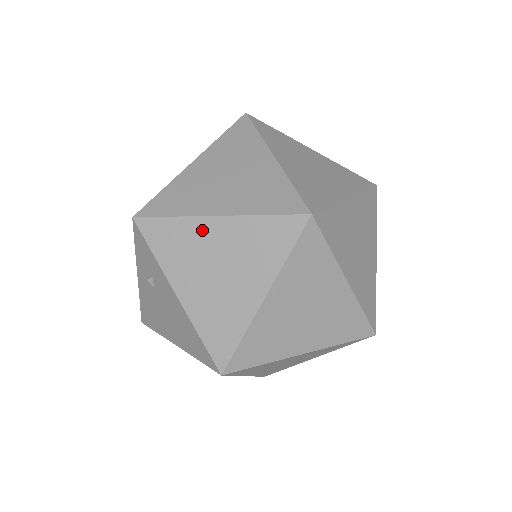
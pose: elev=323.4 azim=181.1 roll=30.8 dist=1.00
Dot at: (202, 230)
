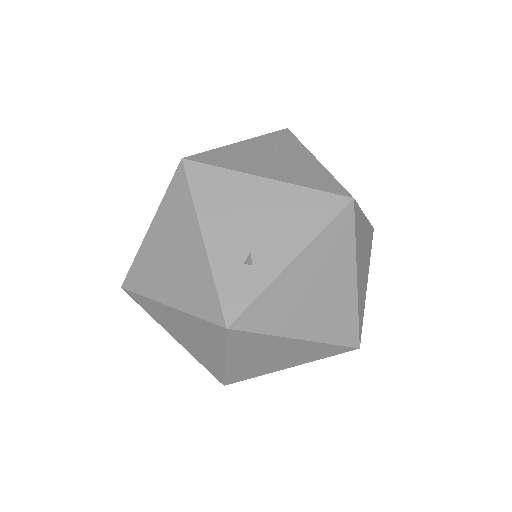
Dot at: occluded
